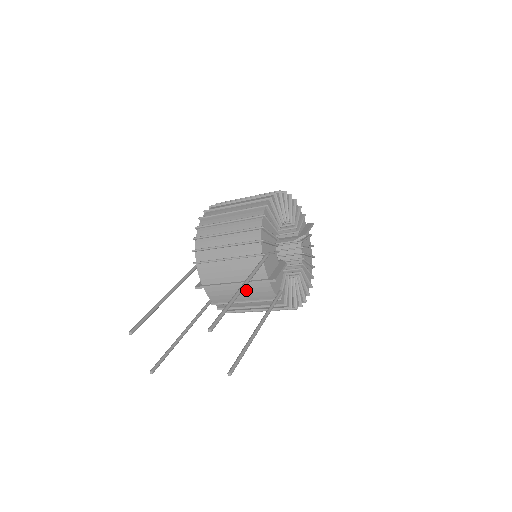
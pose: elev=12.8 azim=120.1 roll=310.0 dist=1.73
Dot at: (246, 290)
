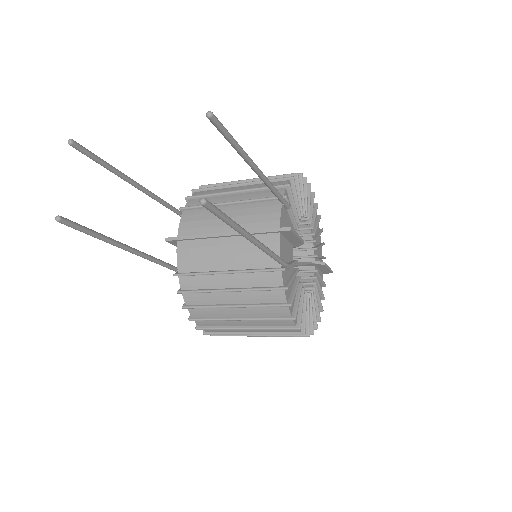
Dot at: (239, 248)
